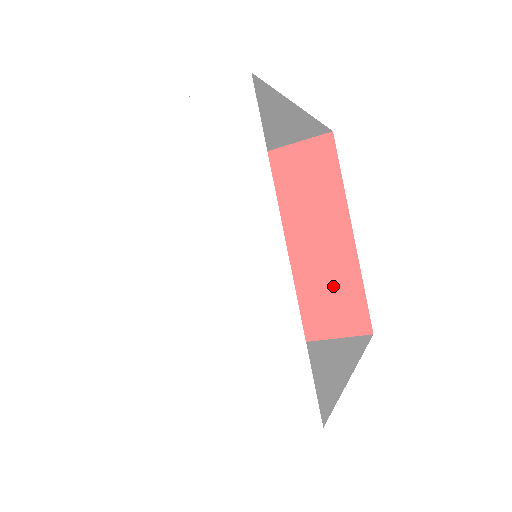
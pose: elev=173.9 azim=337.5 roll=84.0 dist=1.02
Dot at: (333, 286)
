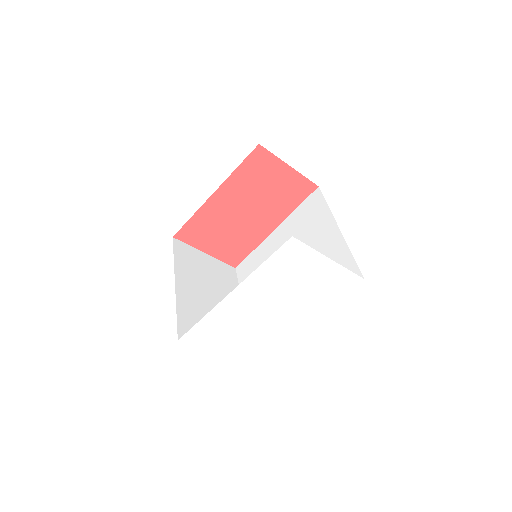
Dot at: (242, 241)
